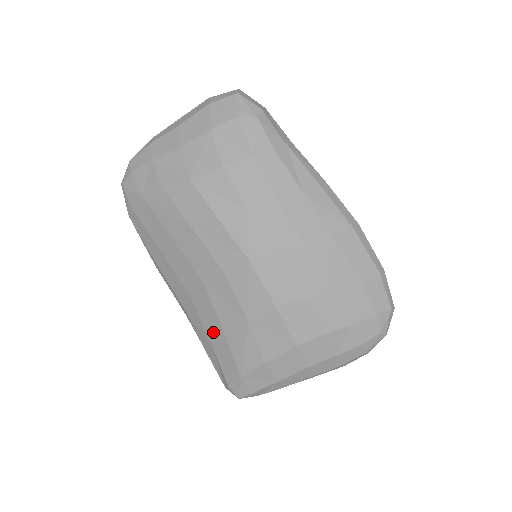
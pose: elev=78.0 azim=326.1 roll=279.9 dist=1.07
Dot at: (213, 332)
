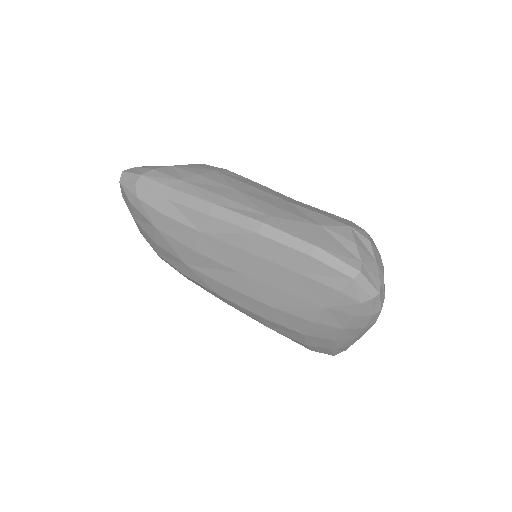
Dot at: occluded
